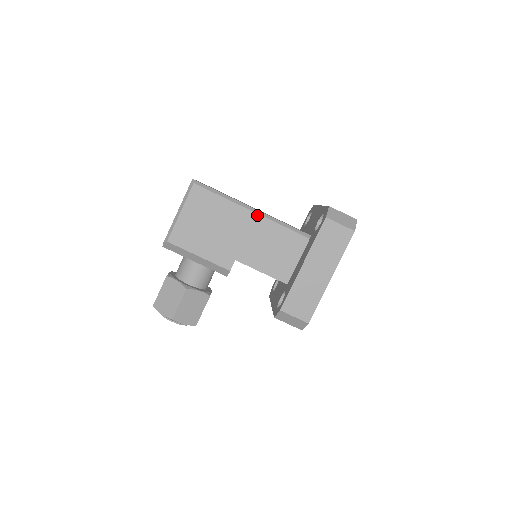
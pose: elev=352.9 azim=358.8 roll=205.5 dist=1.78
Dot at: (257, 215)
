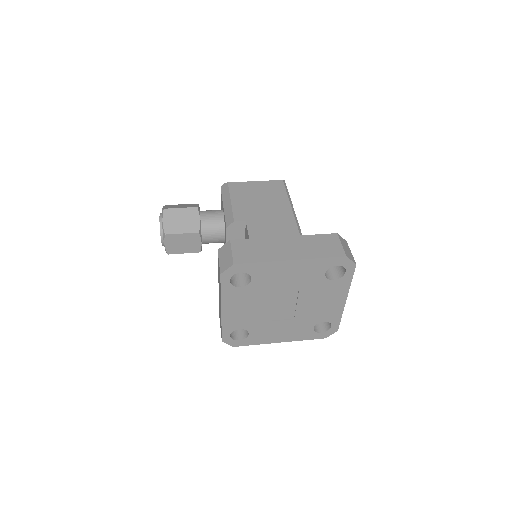
Dot at: (293, 218)
